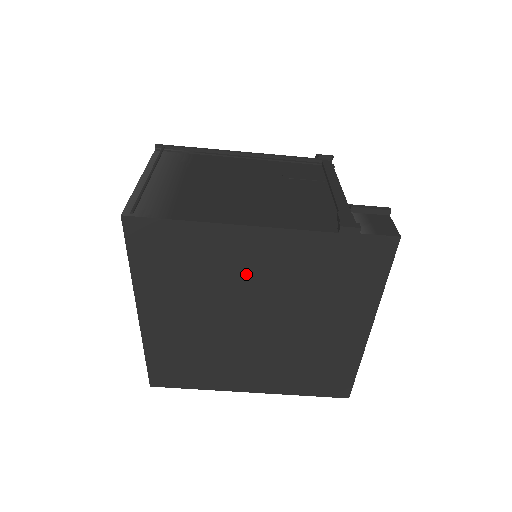
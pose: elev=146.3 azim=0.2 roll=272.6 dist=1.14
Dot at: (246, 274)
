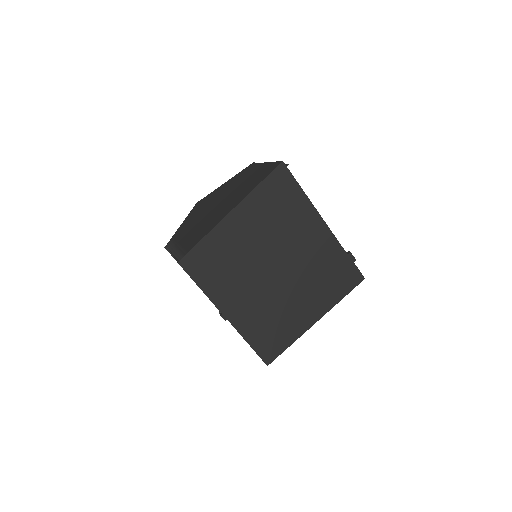
Dot at: (298, 239)
